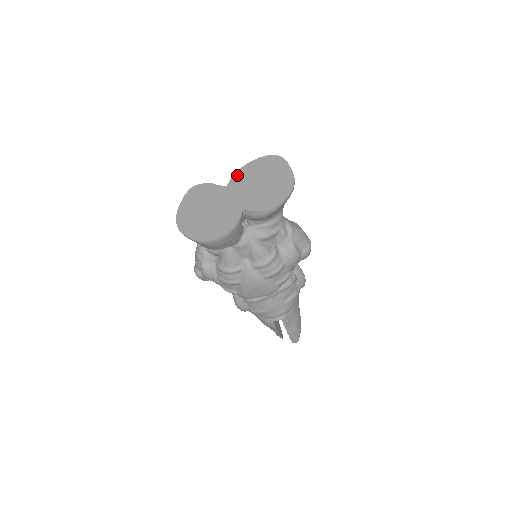
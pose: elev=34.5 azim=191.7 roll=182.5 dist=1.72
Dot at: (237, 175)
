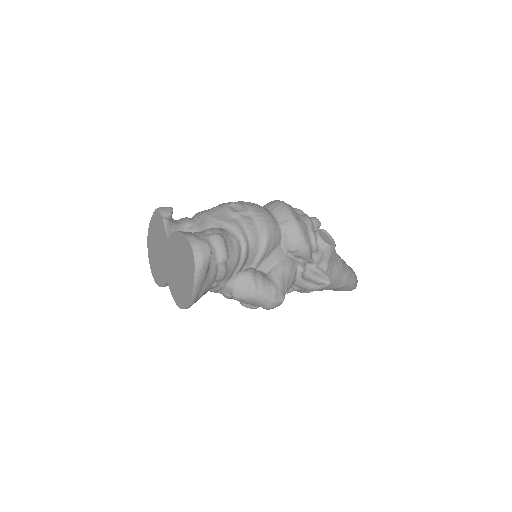
Dot at: (173, 237)
